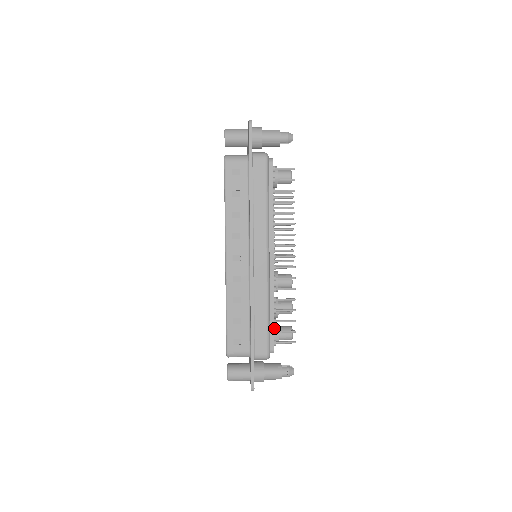
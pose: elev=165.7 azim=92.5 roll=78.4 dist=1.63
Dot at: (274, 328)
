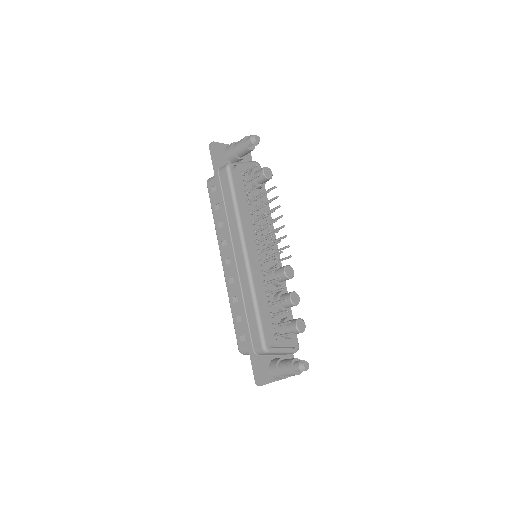
Dot at: (280, 322)
